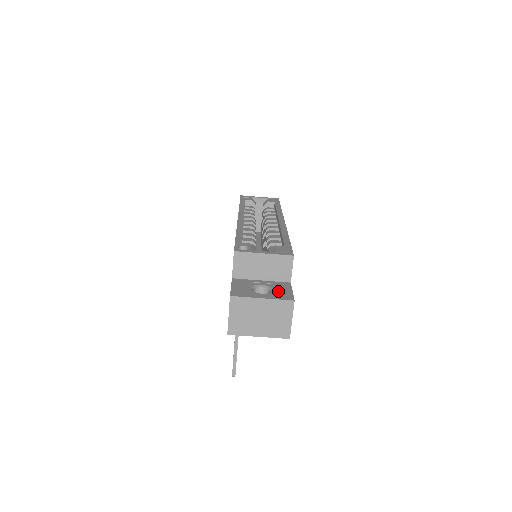
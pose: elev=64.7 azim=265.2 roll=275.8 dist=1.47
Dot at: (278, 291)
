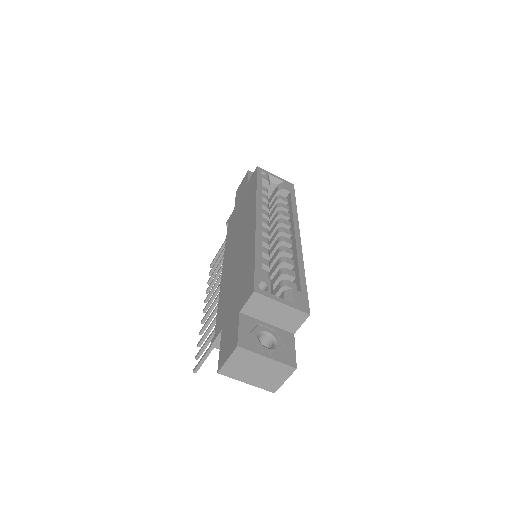
Dot at: (282, 347)
